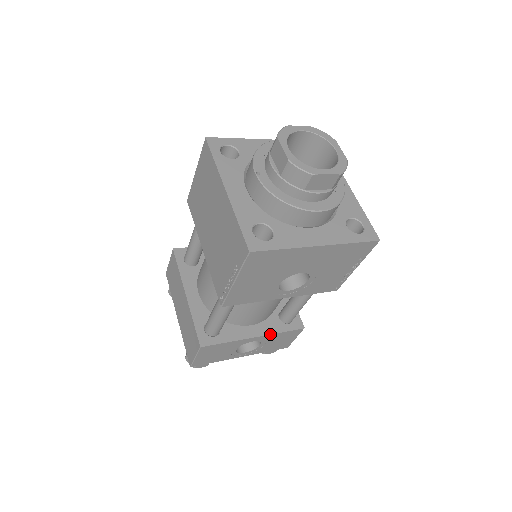
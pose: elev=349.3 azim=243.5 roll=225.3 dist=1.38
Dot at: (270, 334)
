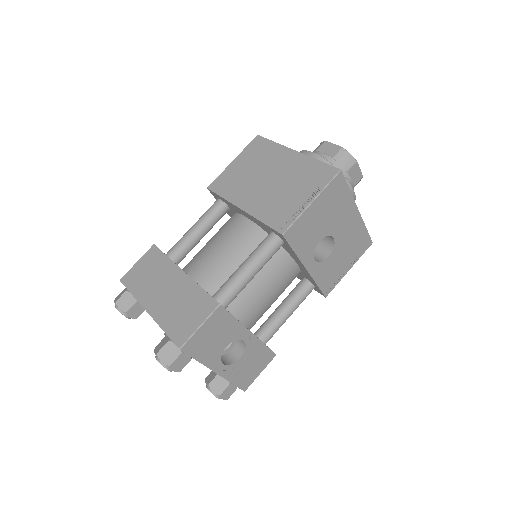
Dot at: (259, 339)
